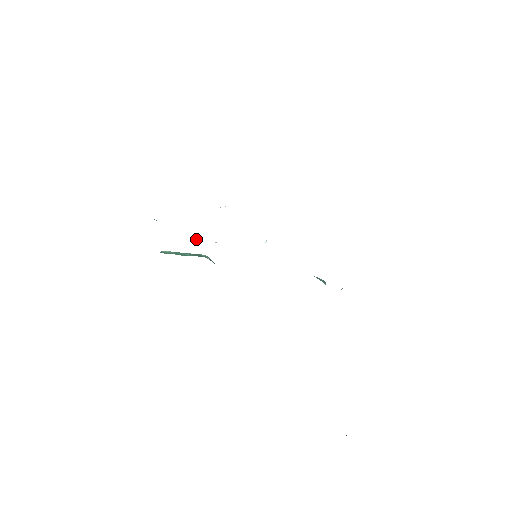
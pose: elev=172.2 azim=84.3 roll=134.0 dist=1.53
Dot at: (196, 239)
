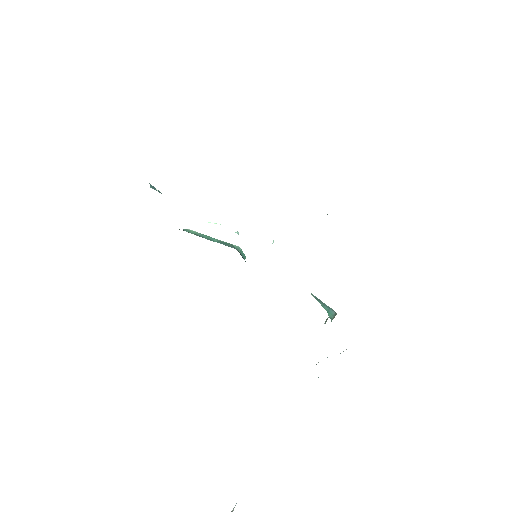
Dot at: (209, 222)
